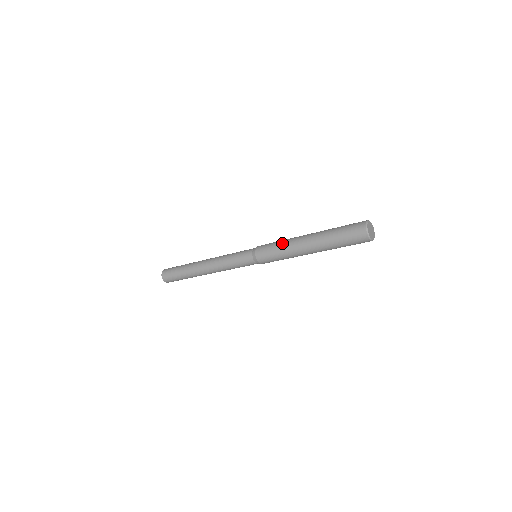
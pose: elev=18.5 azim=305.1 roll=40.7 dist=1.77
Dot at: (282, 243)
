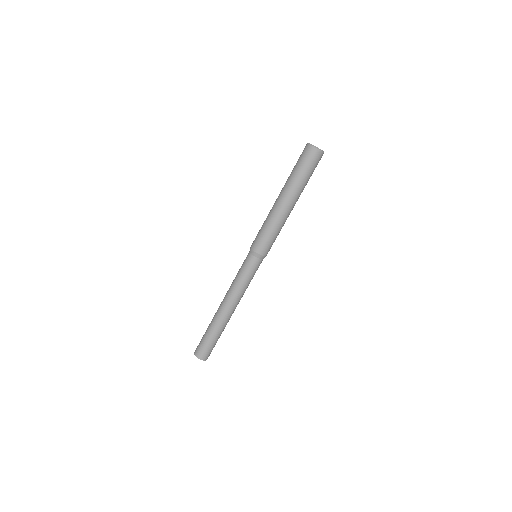
Dot at: occluded
